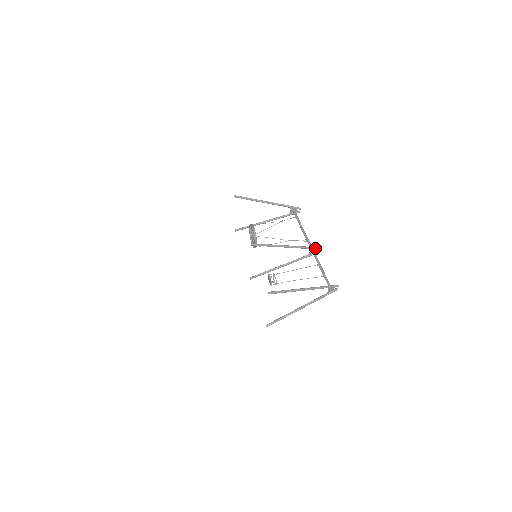
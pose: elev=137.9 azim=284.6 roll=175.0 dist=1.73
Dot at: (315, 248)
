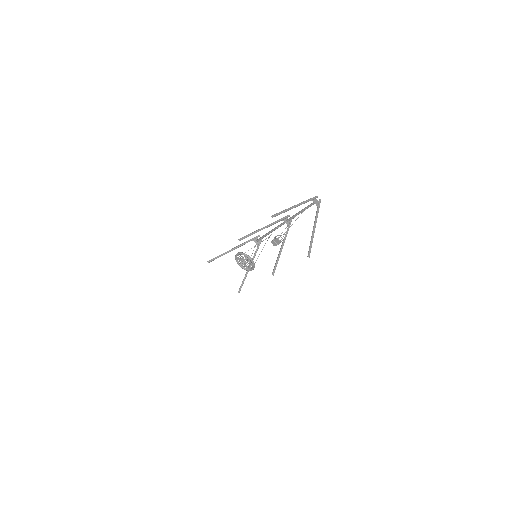
Dot at: (285, 217)
